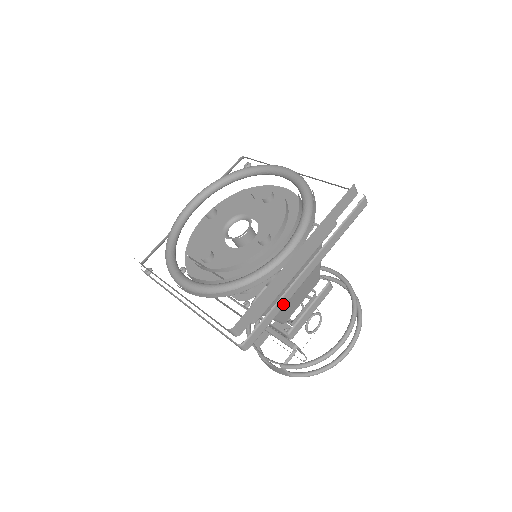
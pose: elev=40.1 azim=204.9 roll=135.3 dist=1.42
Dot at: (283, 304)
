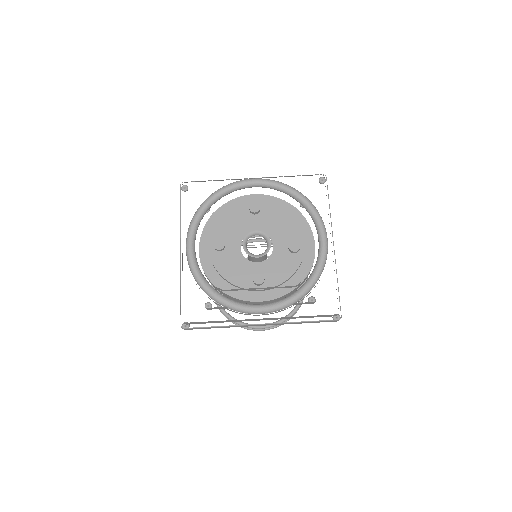
Dot at: (228, 327)
